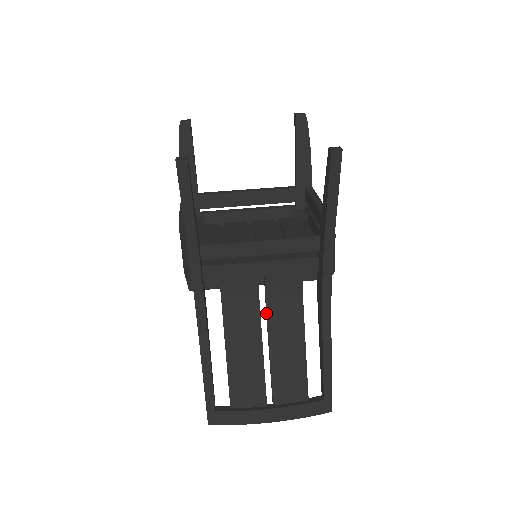
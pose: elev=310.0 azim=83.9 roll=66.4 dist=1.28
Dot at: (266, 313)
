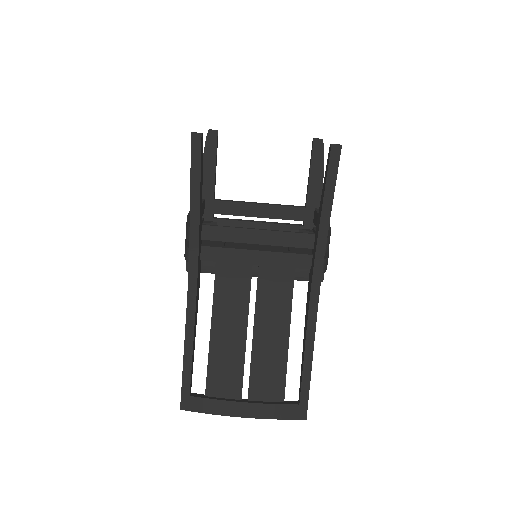
Dot at: (255, 304)
